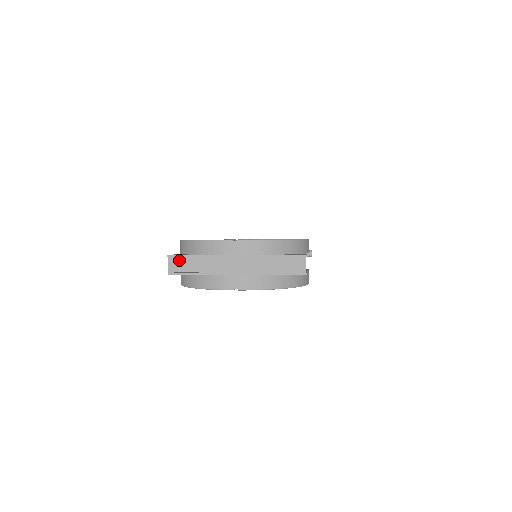
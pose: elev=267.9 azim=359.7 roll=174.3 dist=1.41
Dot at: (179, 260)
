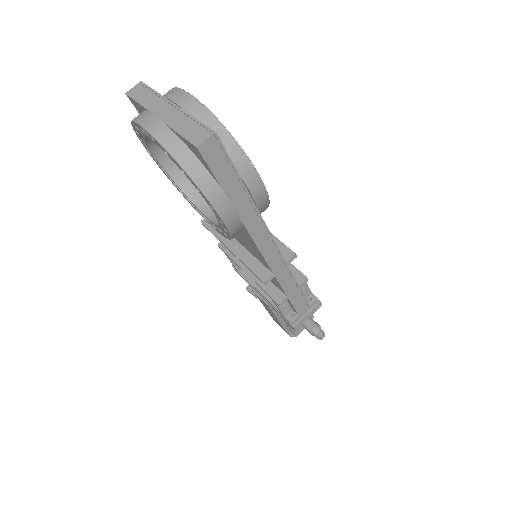
Dot at: (142, 88)
